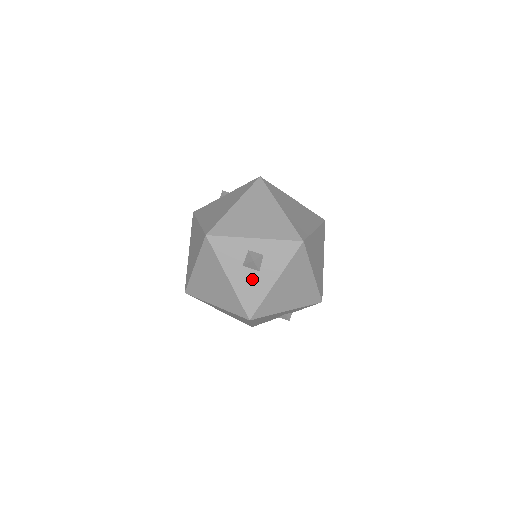
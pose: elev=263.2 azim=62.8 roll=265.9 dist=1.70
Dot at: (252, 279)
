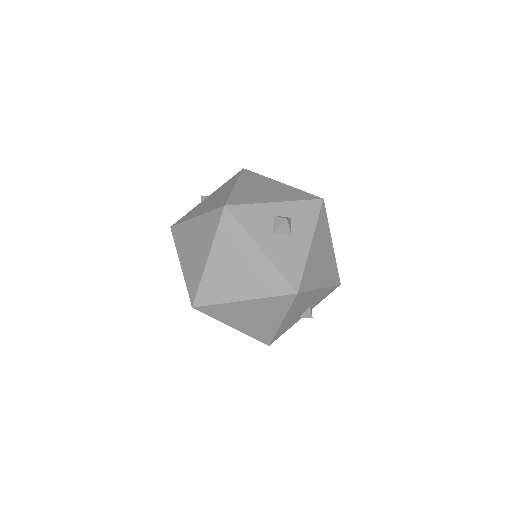
Dot at: (286, 246)
